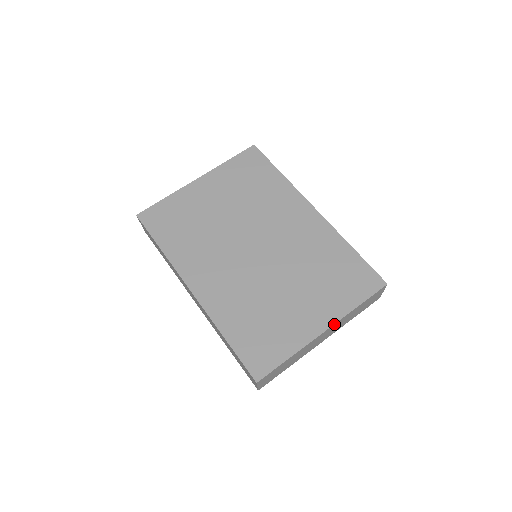
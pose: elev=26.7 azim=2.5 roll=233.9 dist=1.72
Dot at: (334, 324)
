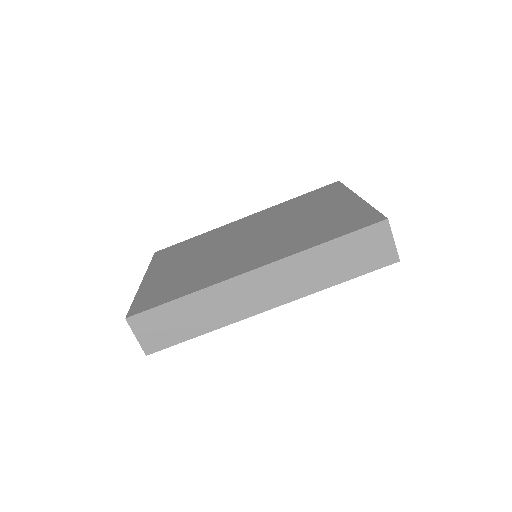
Dot at: (355, 195)
